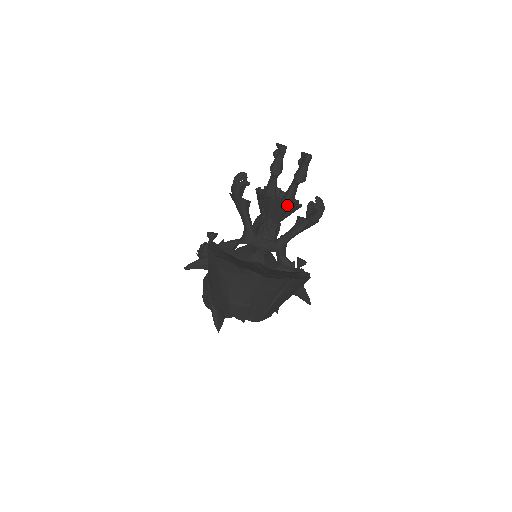
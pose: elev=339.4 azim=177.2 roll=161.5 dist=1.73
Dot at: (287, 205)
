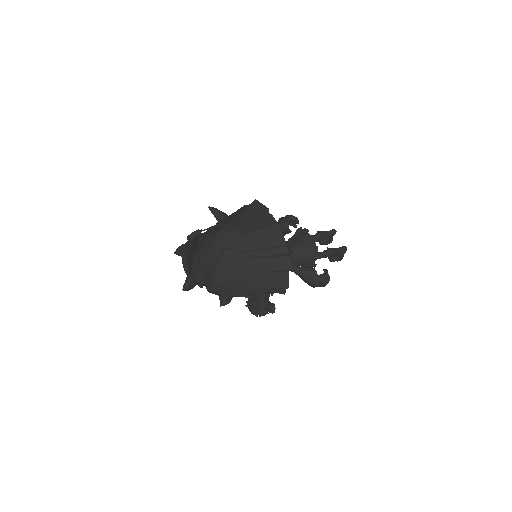
Dot at: (313, 246)
